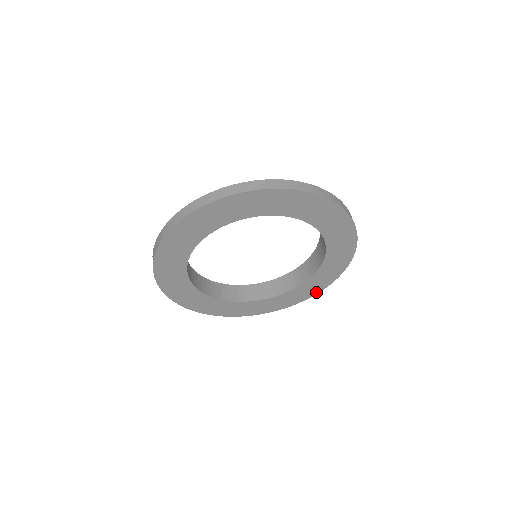
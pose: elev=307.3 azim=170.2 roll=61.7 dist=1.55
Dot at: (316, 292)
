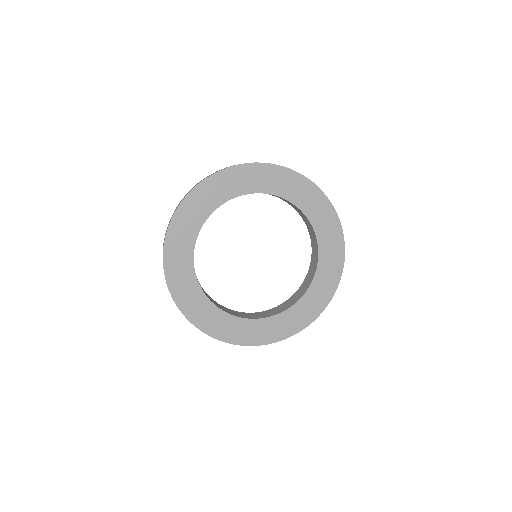
Dot at: (331, 294)
